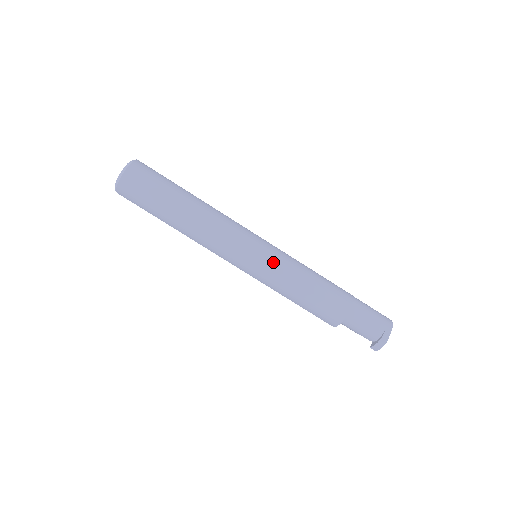
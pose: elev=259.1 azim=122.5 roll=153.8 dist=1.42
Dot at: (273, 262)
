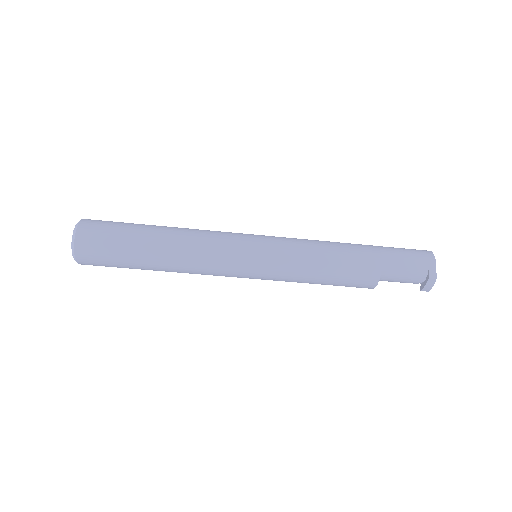
Dot at: (276, 257)
